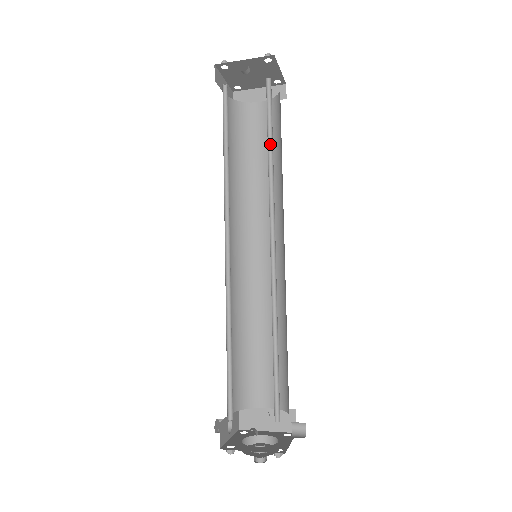
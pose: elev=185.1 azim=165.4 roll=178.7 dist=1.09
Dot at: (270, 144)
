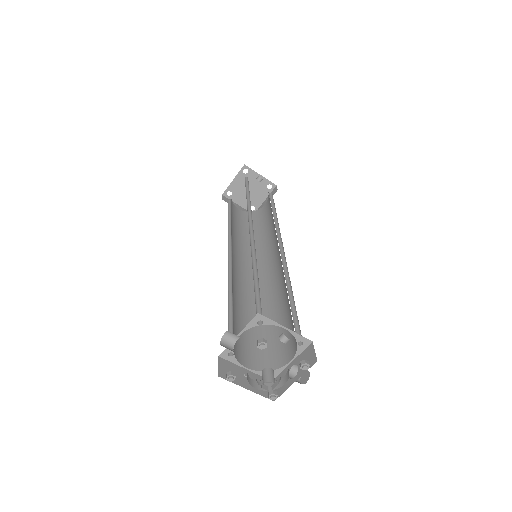
Dot at: (273, 212)
